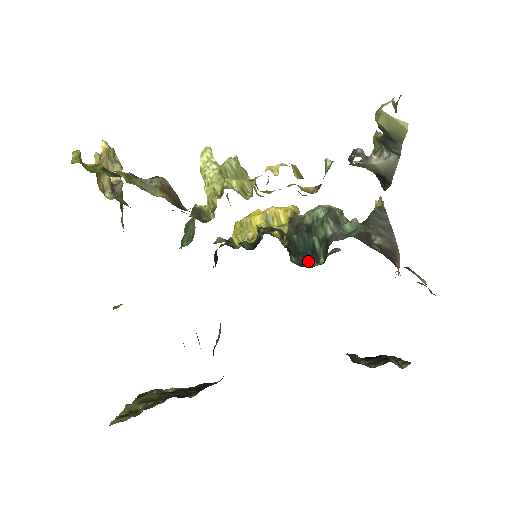
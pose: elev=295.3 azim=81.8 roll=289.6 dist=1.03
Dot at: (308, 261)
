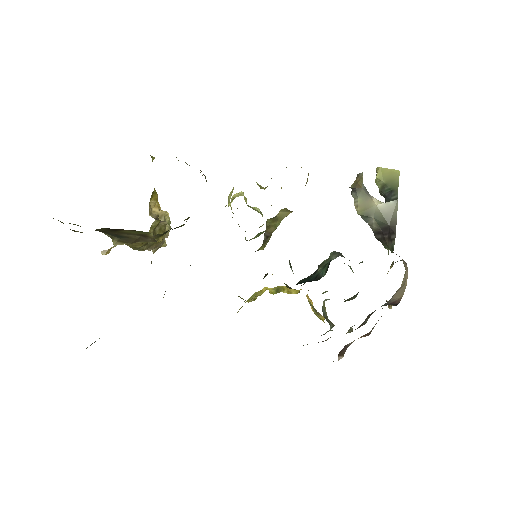
Dot at: (309, 281)
